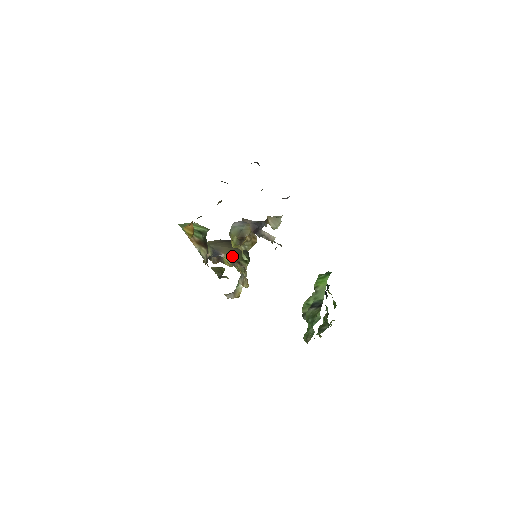
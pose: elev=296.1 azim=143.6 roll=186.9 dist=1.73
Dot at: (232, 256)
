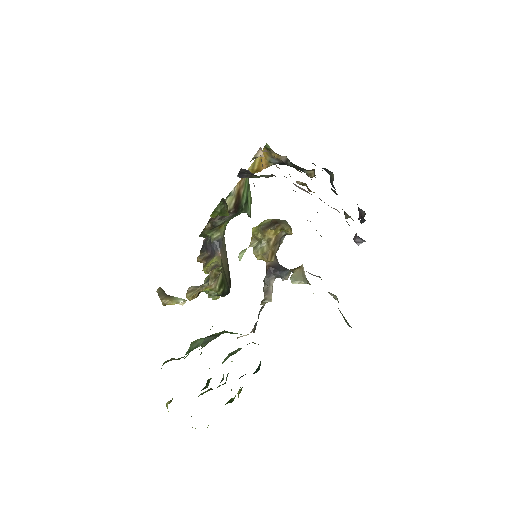
Dot at: (222, 265)
